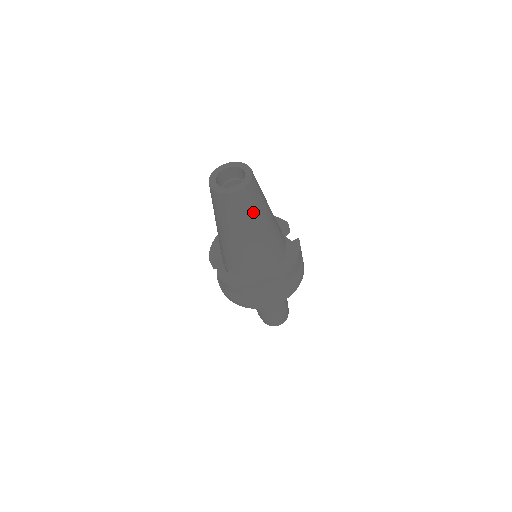
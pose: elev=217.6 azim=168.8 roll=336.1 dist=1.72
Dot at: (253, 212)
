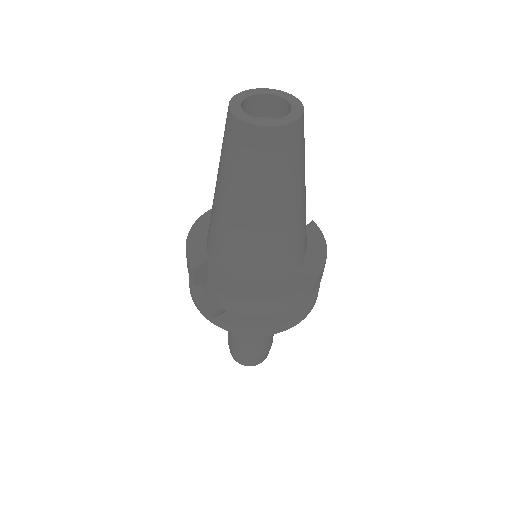
Dot at: (300, 165)
